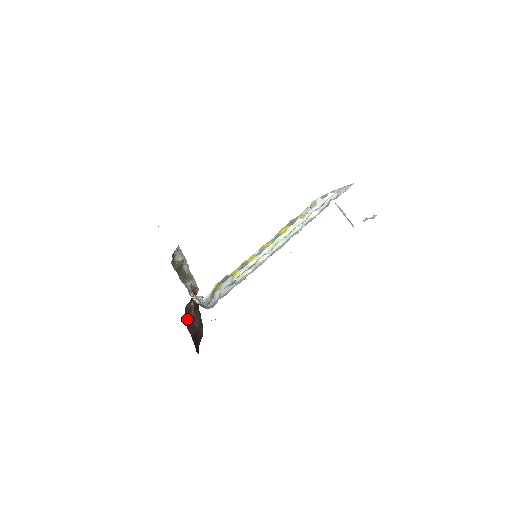
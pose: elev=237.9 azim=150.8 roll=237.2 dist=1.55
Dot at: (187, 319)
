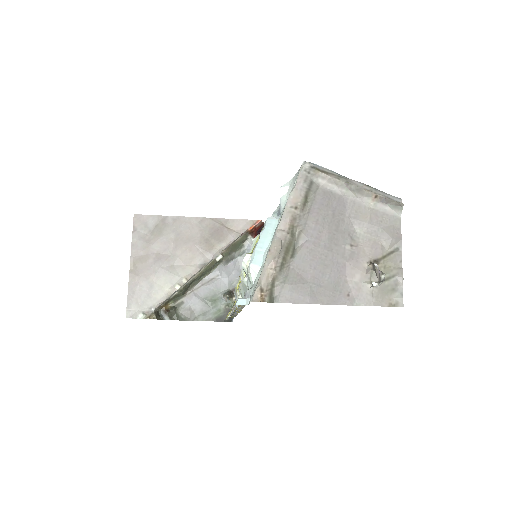
Dot at: occluded
